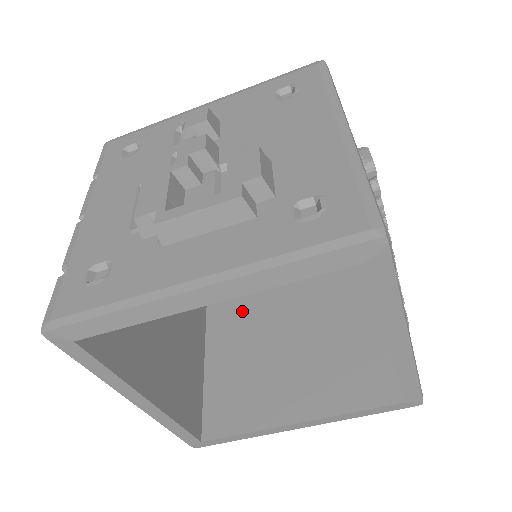
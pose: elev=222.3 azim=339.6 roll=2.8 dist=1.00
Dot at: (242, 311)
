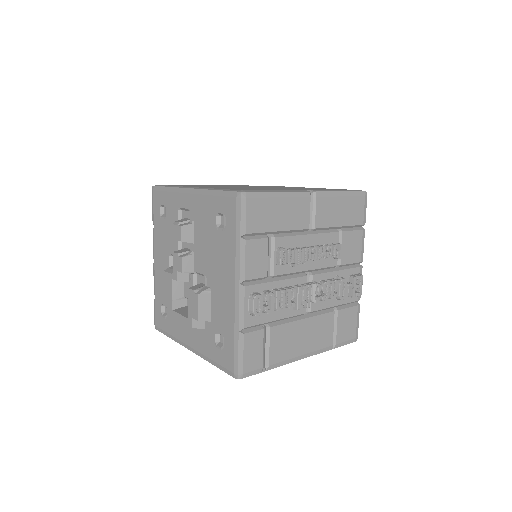
Dot at: occluded
